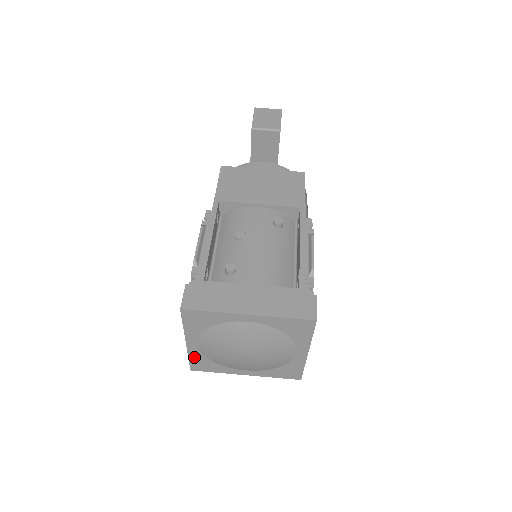
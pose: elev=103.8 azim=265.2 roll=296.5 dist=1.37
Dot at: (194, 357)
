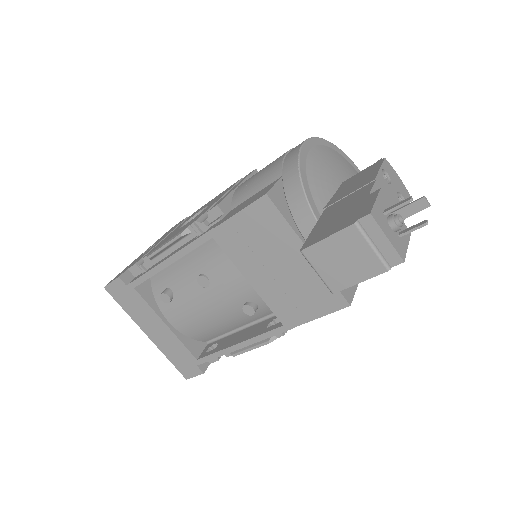
Dot at: occluded
